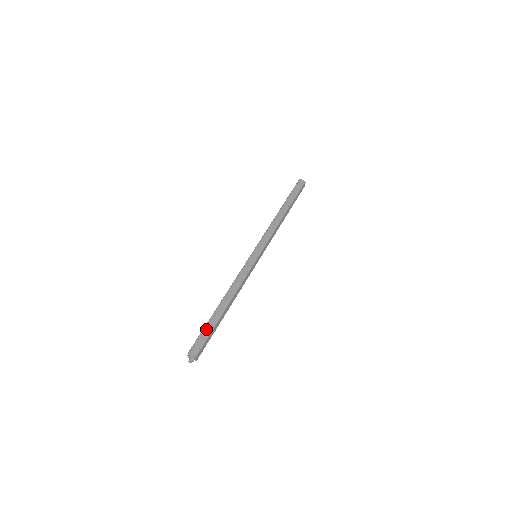
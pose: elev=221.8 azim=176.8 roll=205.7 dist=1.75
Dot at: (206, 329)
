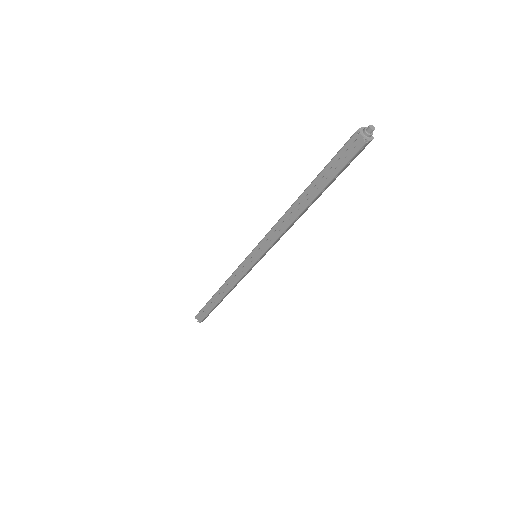
Dot at: (326, 165)
